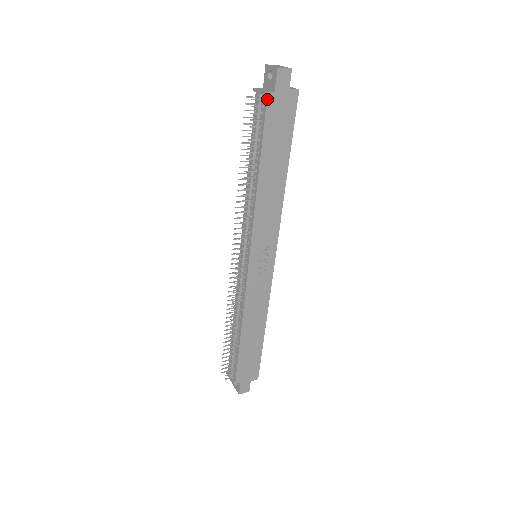
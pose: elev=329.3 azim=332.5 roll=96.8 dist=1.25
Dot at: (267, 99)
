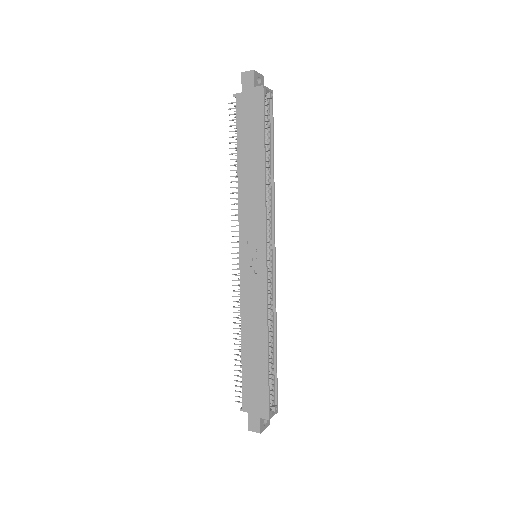
Dot at: (236, 99)
